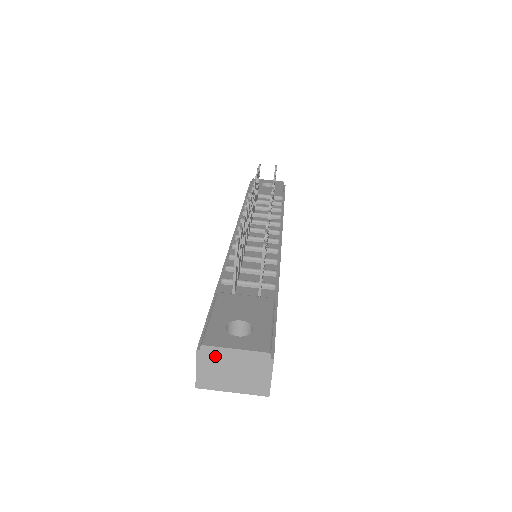
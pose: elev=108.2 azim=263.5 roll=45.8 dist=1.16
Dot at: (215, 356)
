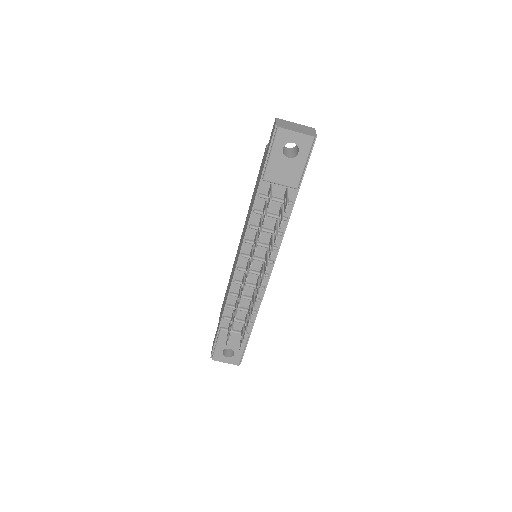
Dot at: occluded
